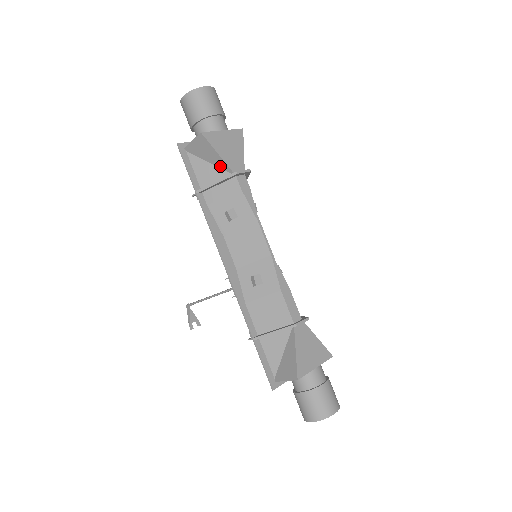
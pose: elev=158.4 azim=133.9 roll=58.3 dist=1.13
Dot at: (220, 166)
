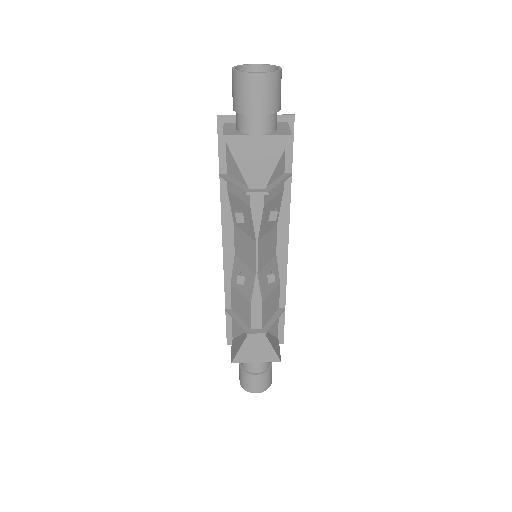
Dot at: occluded
